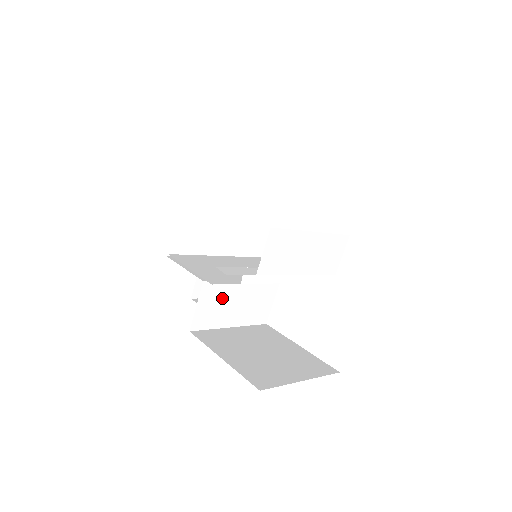
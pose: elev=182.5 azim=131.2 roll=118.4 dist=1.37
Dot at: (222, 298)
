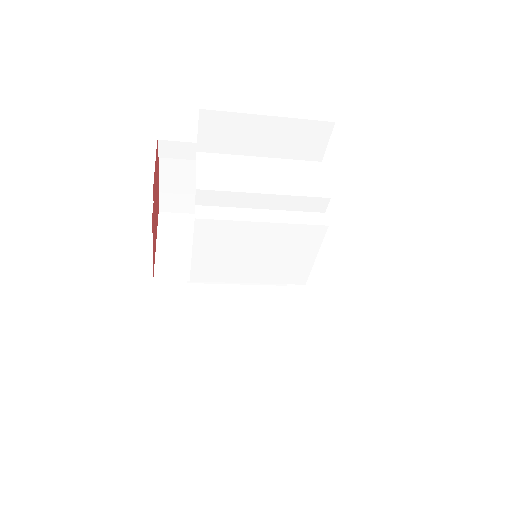
Dot at: (228, 306)
